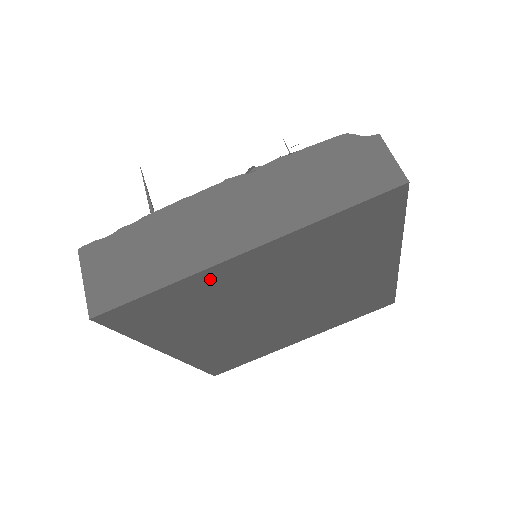
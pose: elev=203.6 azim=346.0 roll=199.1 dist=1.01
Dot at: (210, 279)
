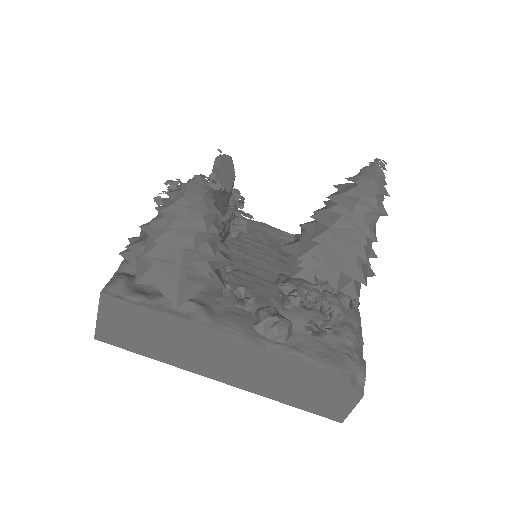
Dot at: occluded
